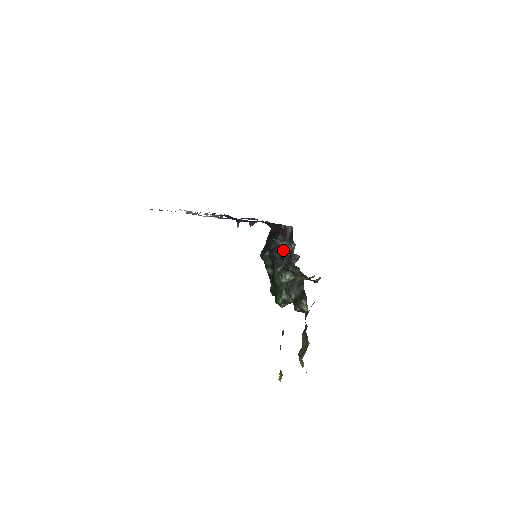
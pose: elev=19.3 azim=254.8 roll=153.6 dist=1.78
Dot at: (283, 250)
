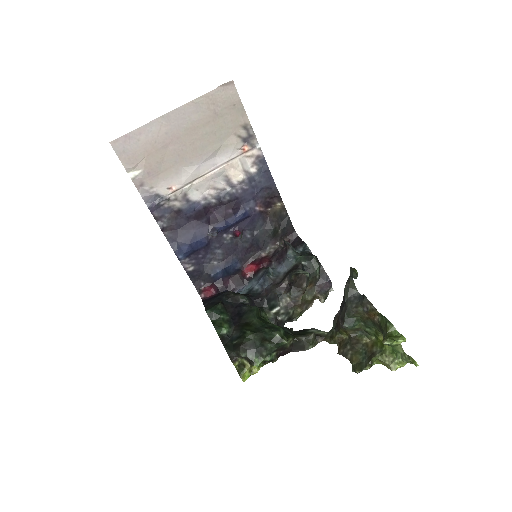
Dot at: (291, 252)
